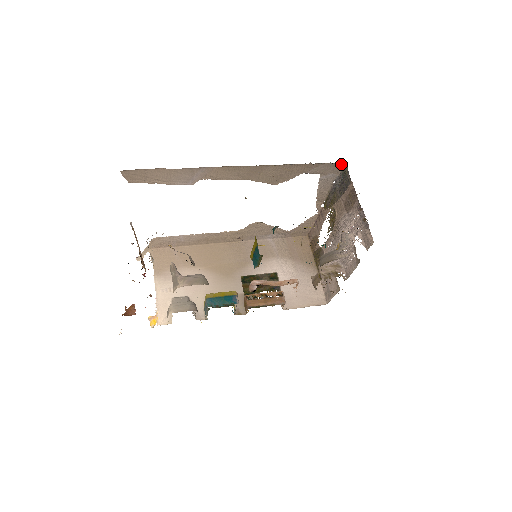
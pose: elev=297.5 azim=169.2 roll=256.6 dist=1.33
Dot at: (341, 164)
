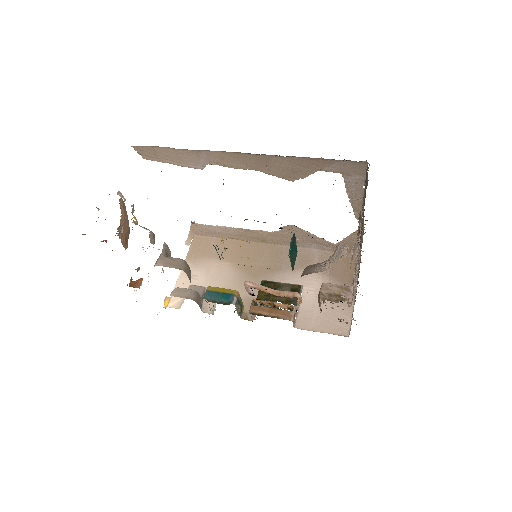
Dot at: (364, 164)
